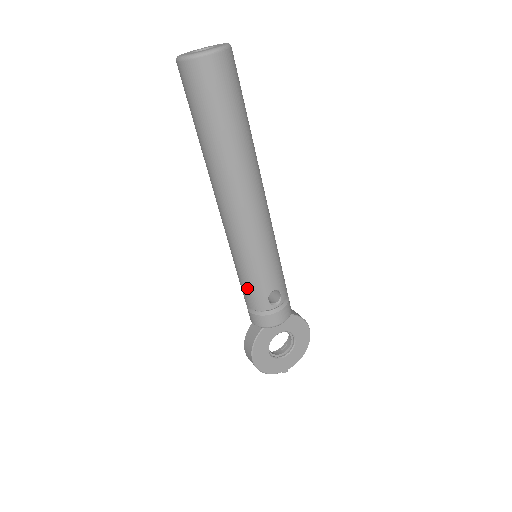
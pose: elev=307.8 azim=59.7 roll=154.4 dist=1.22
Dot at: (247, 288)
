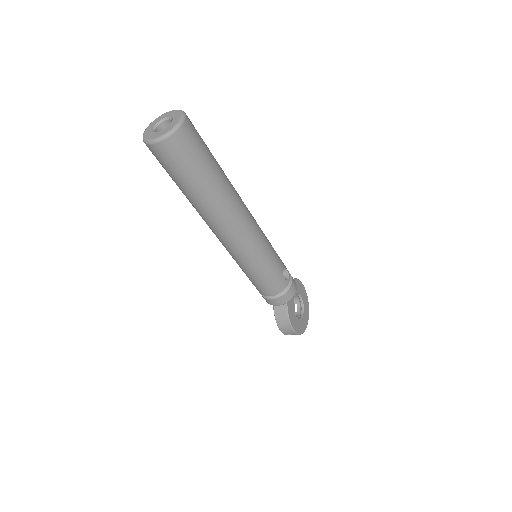
Dot at: (268, 282)
